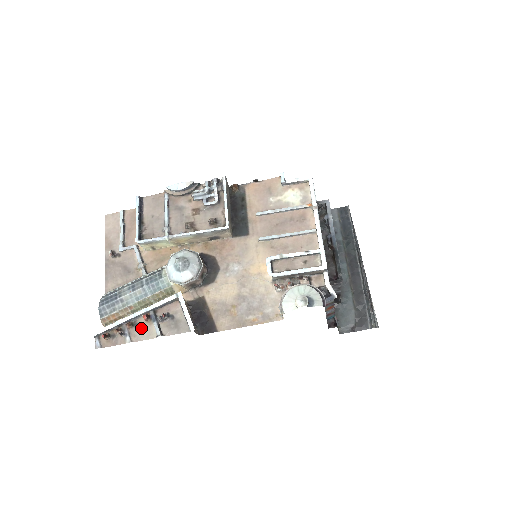
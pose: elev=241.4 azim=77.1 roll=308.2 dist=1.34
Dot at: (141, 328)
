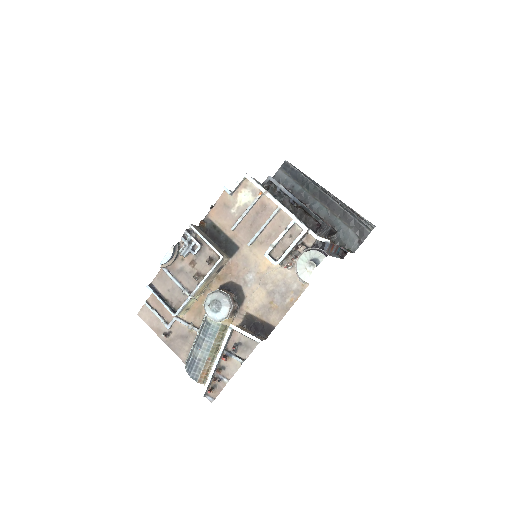
Dot at: (227, 367)
